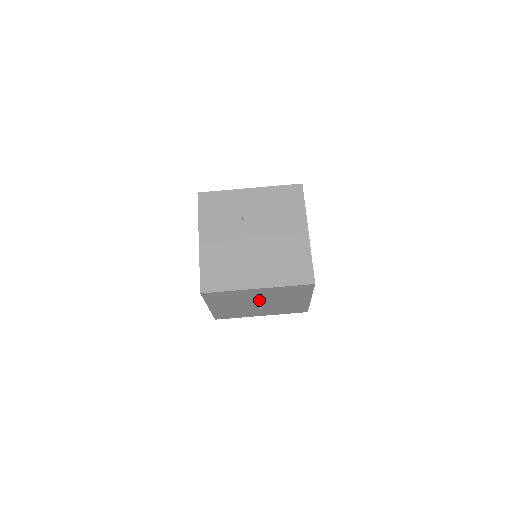
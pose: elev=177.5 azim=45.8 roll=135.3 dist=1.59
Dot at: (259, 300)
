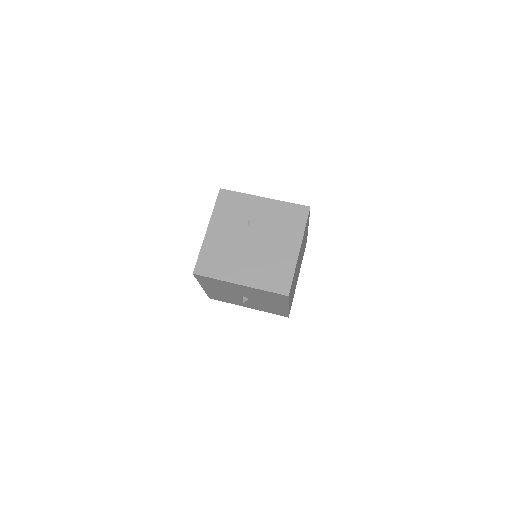
Dot at: (243, 294)
